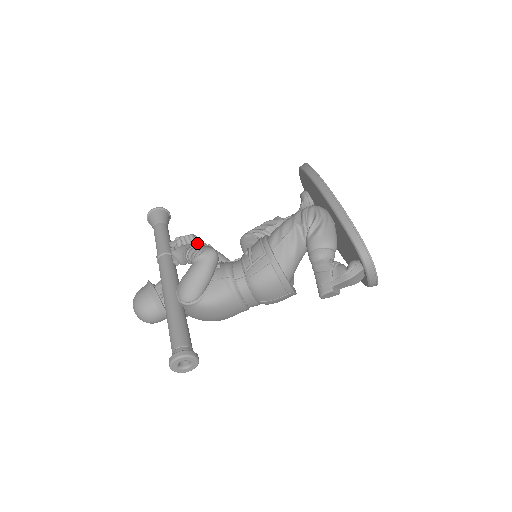
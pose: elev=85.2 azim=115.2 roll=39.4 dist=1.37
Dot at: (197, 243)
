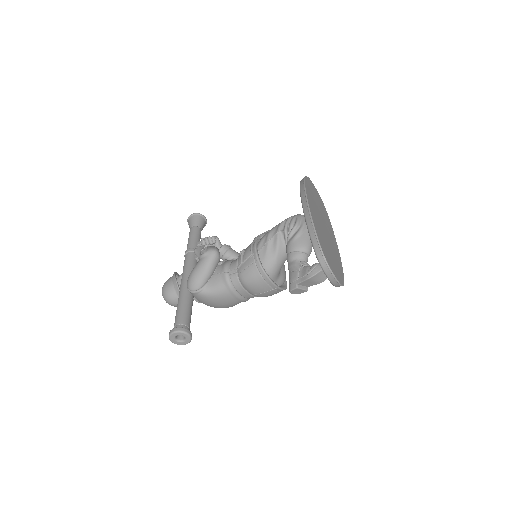
Dot at: (218, 243)
